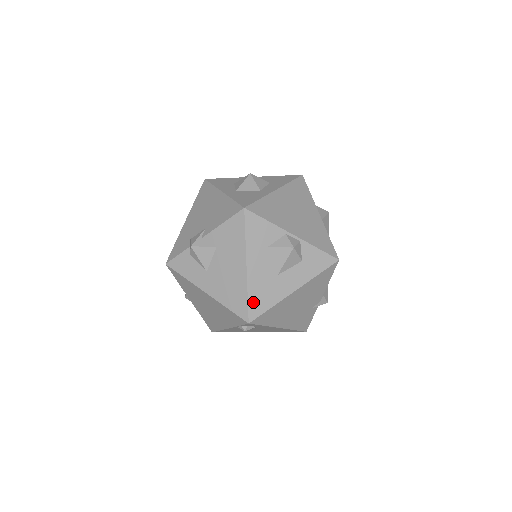
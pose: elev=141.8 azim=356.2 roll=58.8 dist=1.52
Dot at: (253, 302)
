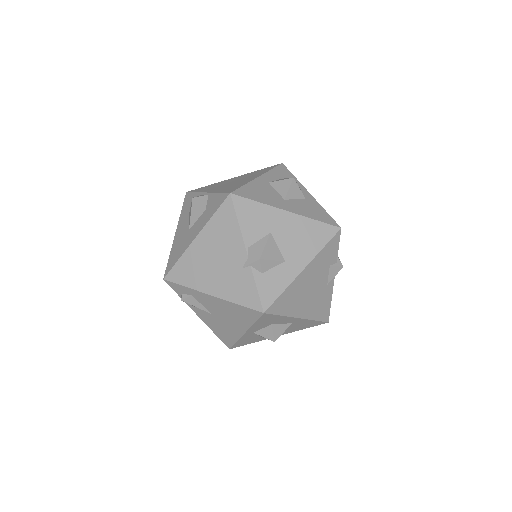
Dot at: (171, 260)
